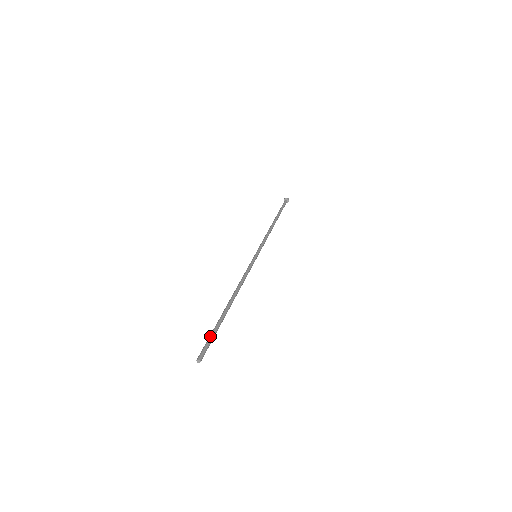
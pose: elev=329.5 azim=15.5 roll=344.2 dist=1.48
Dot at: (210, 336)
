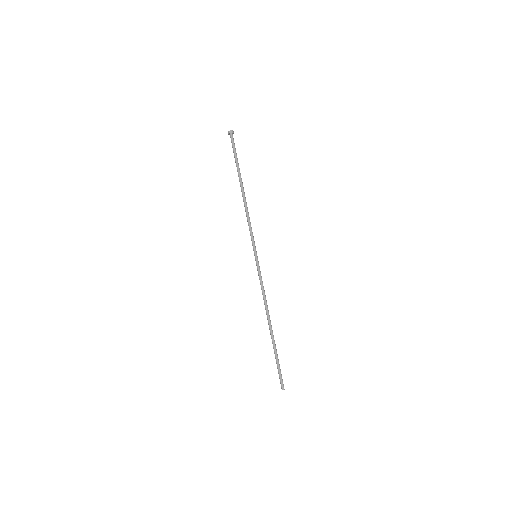
Dot at: (278, 368)
